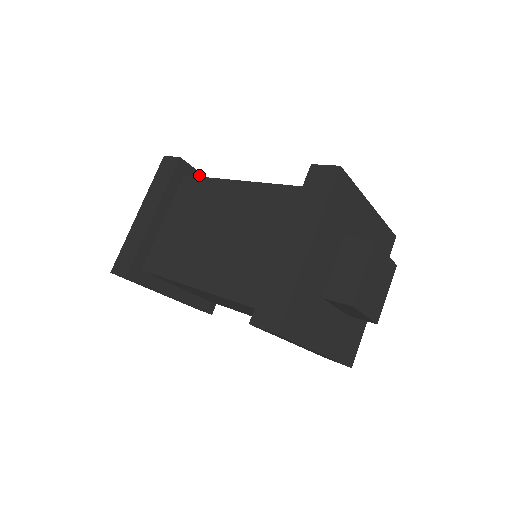
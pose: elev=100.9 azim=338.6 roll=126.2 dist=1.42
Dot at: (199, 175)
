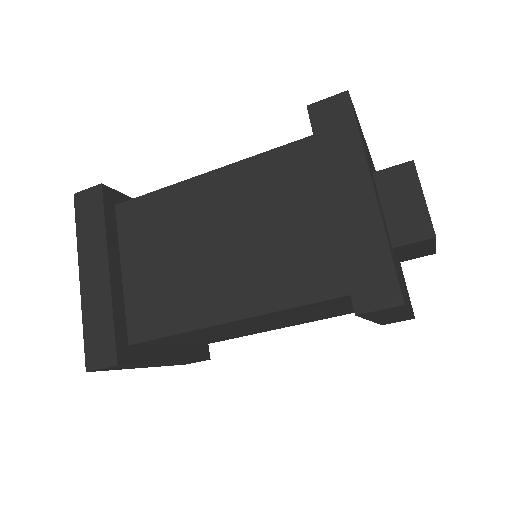
Dot at: occluded
